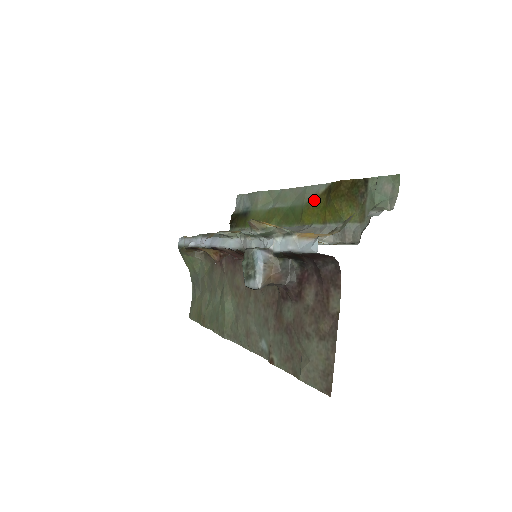
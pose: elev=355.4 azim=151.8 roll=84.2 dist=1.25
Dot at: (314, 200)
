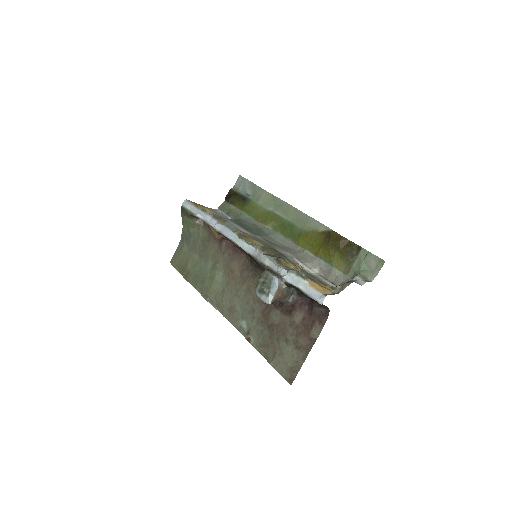
Dot at: (313, 233)
